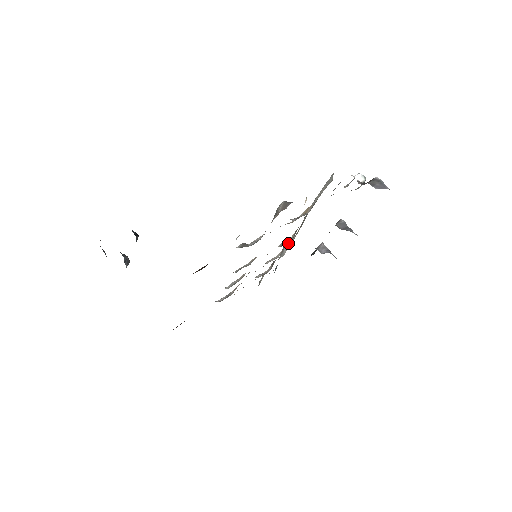
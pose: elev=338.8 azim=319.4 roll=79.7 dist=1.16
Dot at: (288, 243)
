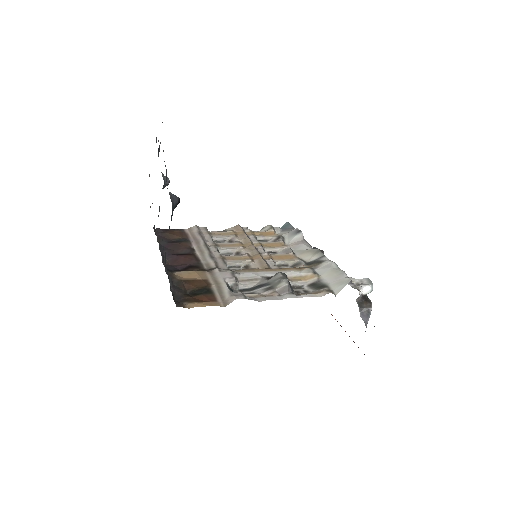
Dot at: (302, 235)
